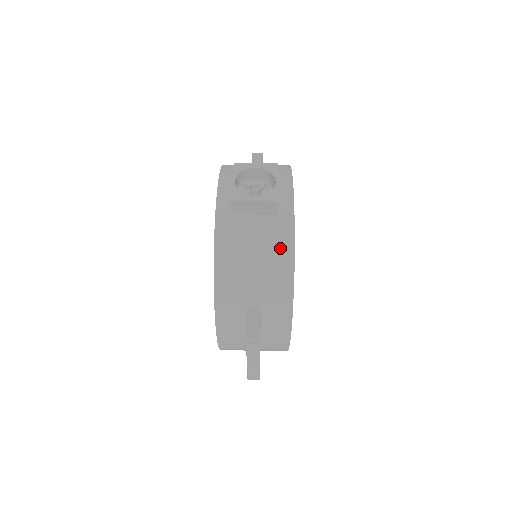
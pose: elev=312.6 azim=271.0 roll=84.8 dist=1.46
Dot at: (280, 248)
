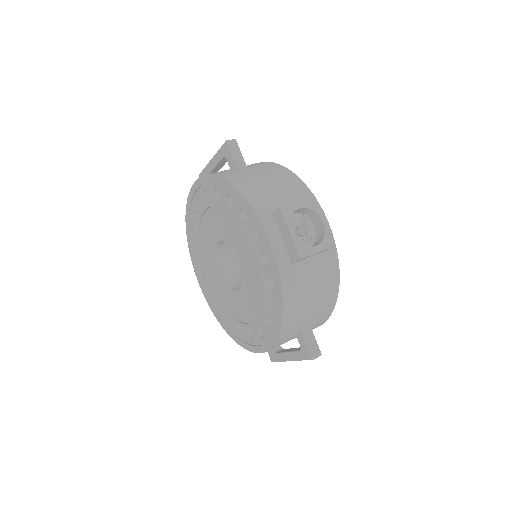
Dot at: (331, 280)
